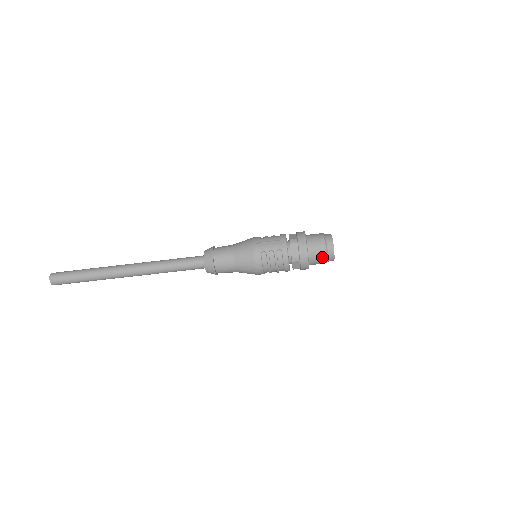
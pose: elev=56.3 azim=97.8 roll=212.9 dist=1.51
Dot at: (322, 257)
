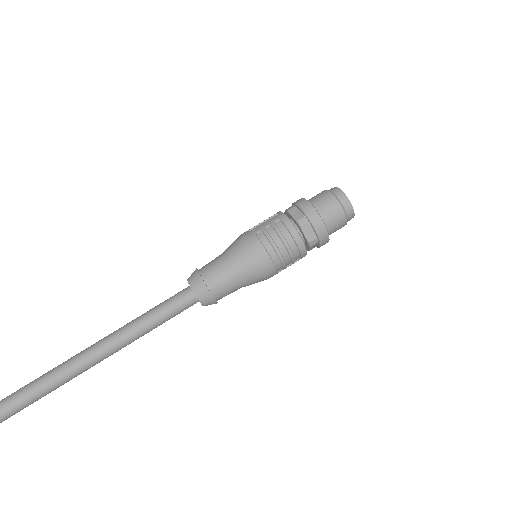
Dot at: (335, 207)
